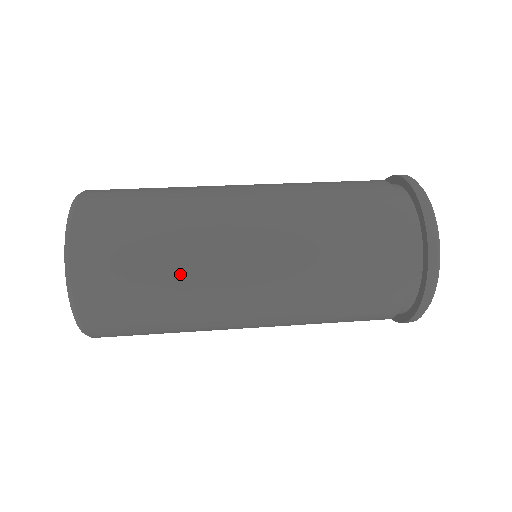
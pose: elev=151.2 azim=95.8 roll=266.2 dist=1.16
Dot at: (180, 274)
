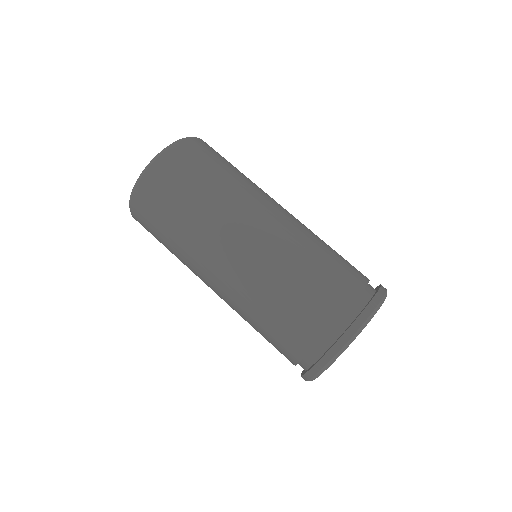
Dot at: occluded
